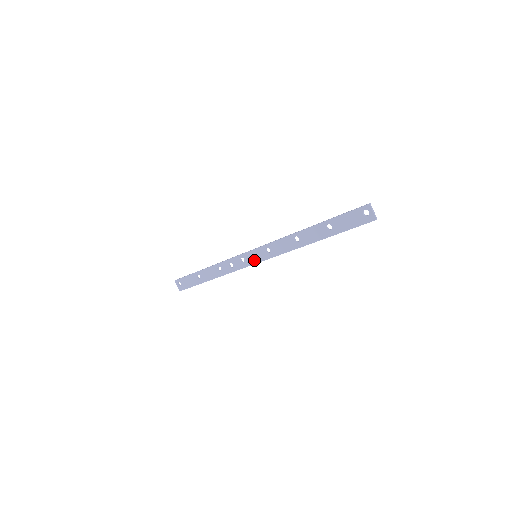
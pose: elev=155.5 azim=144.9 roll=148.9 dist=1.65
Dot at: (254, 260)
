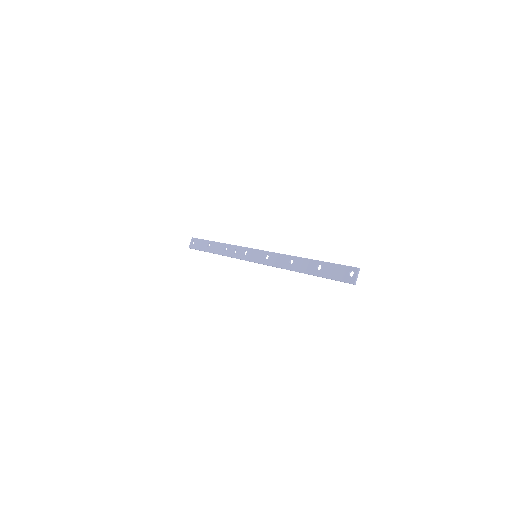
Dot at: (252, 258)
